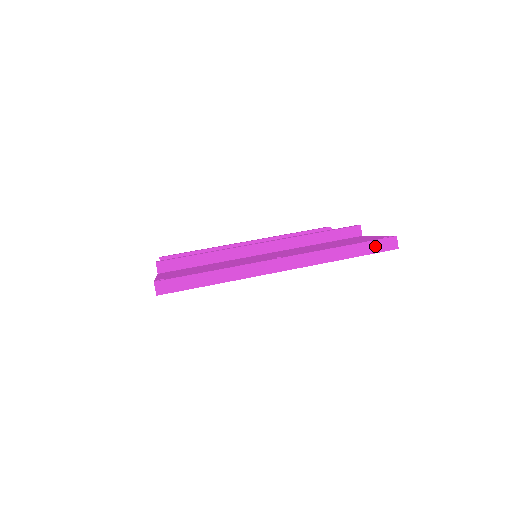
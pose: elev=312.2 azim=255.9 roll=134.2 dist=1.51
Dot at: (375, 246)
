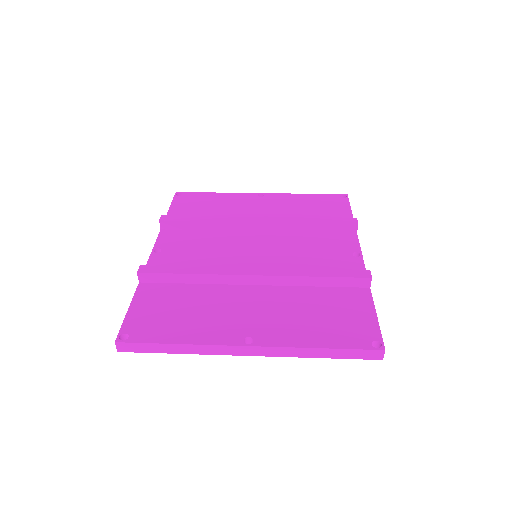
Dot at: (356, 354)
